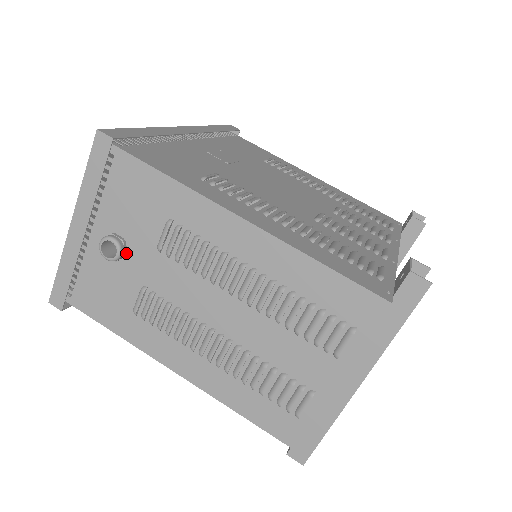
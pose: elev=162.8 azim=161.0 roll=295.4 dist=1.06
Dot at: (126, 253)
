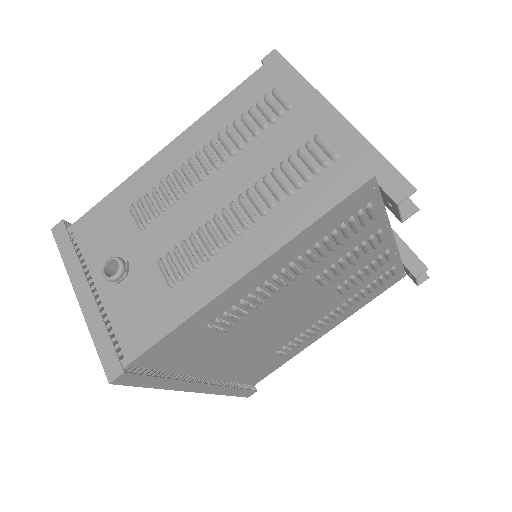
Dot at: (127, 262)
